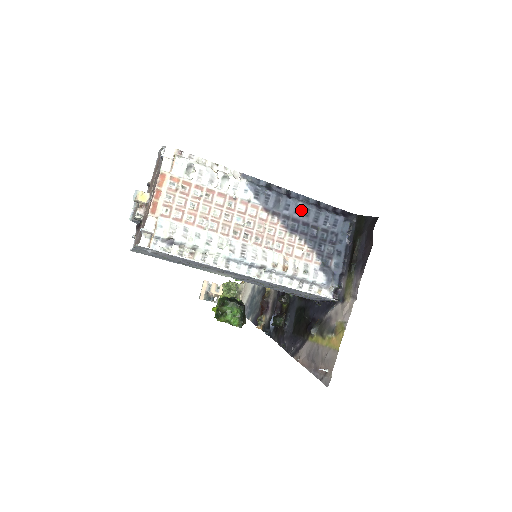
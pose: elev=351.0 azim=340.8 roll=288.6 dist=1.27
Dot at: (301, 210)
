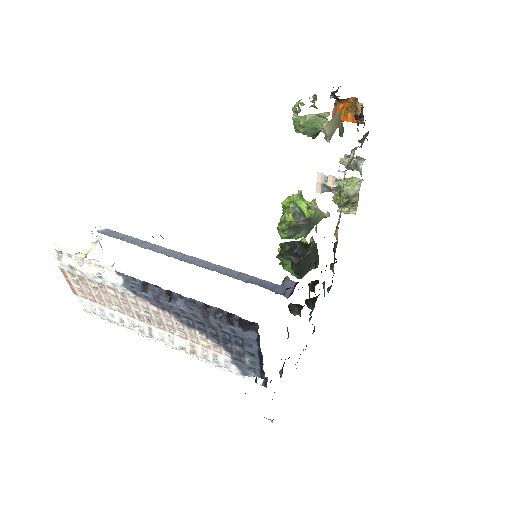
Dot at: (186, 313)
